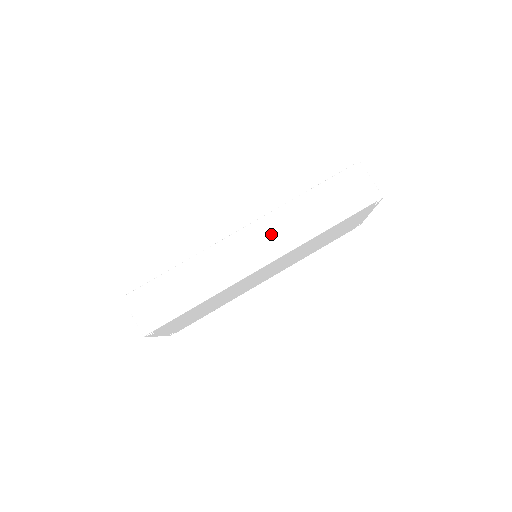
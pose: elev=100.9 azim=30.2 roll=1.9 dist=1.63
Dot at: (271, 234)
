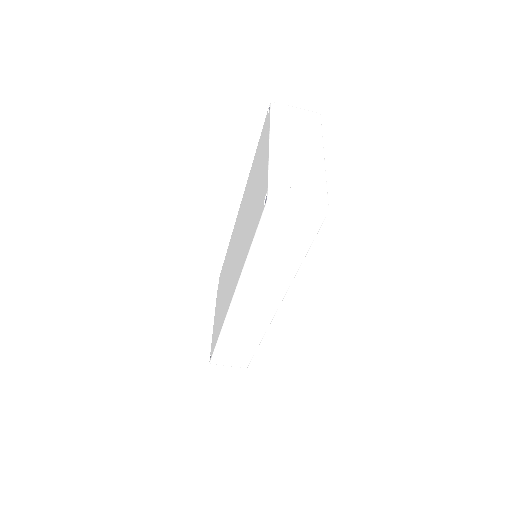
Dot at: (257, 296)
